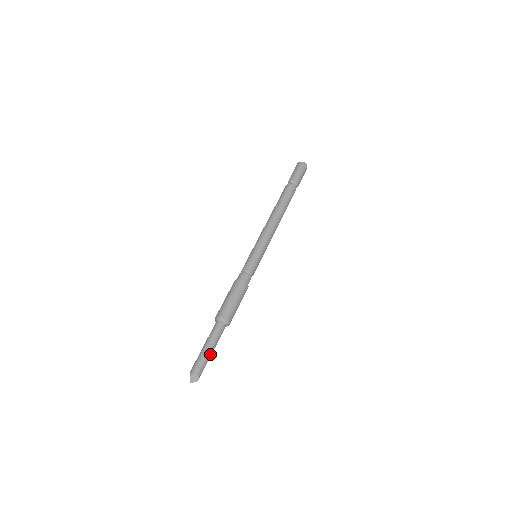
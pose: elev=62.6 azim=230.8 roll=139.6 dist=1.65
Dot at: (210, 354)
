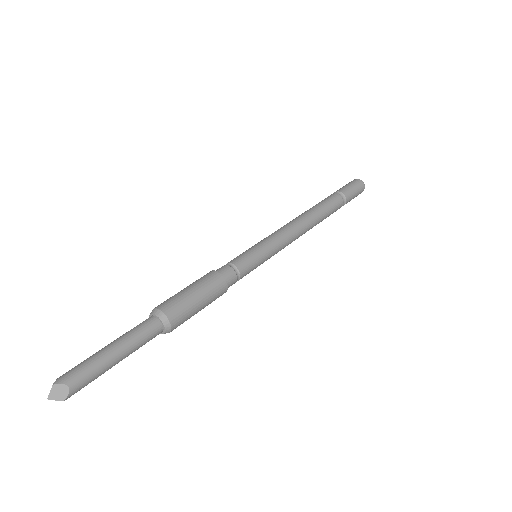
Dot at: (112, 363)
